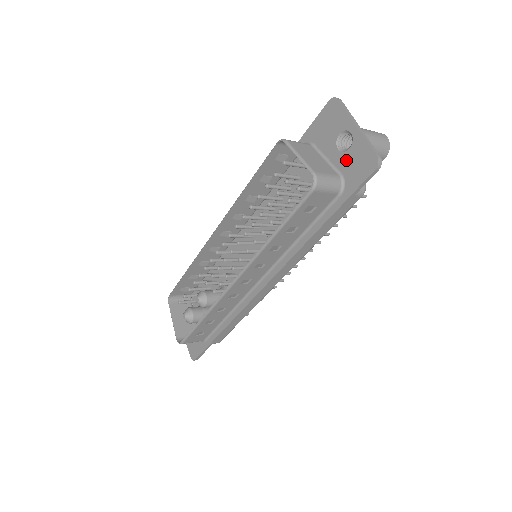
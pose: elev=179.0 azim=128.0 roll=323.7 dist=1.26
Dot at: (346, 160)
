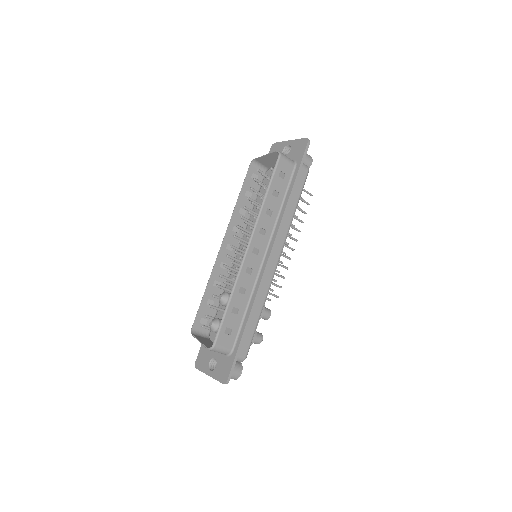
Dot at: (291, 154)
